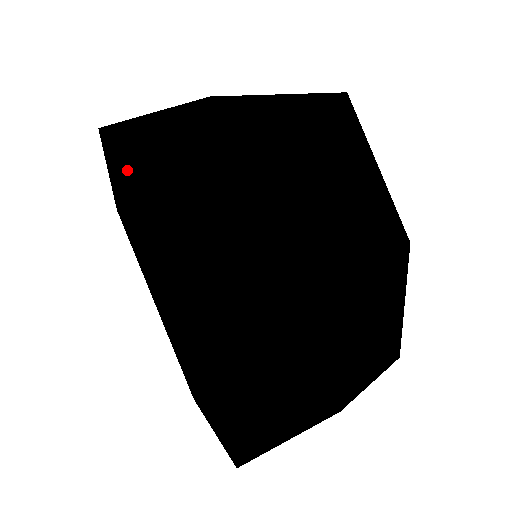
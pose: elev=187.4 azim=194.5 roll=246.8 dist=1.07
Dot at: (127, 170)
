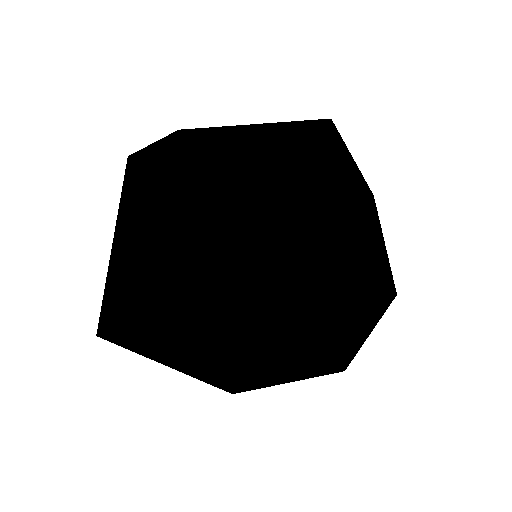
Dot at: (129, 173)
